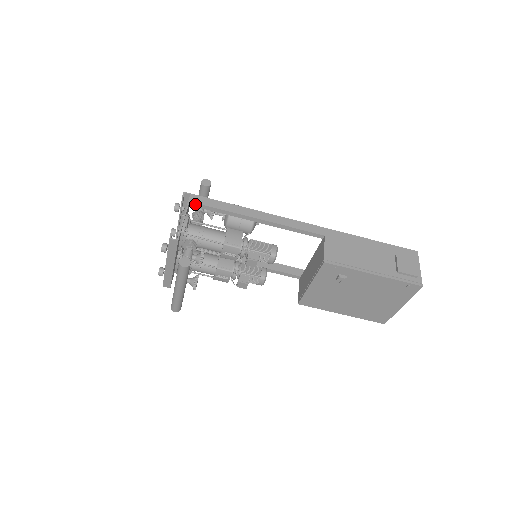
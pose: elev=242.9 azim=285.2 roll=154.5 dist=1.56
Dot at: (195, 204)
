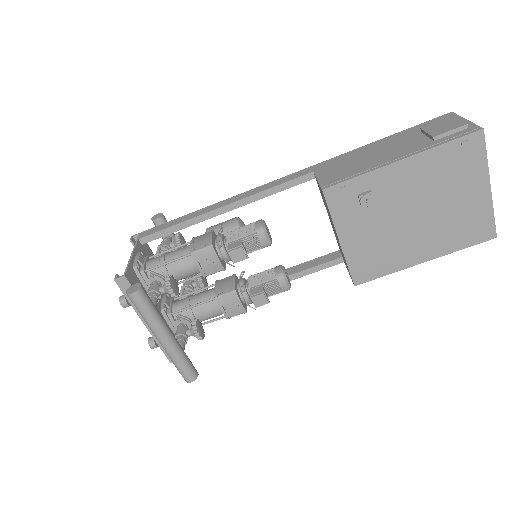
Dot at: (146, 238)
